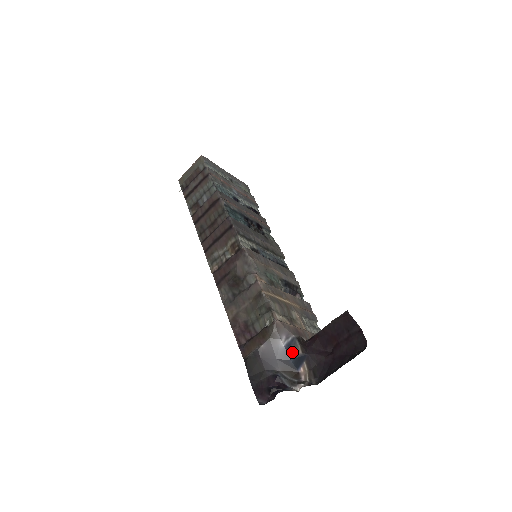
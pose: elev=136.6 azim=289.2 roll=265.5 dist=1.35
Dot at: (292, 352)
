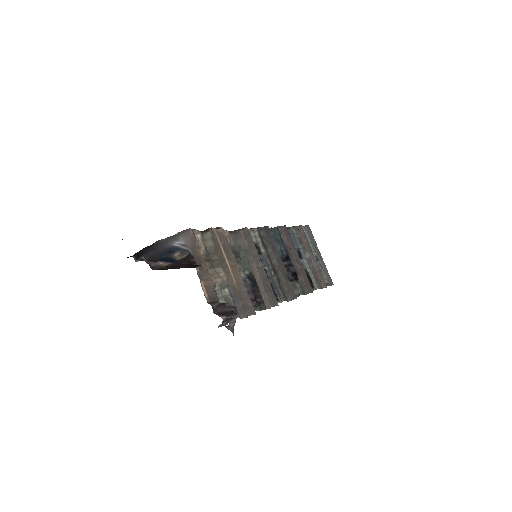
Dot at: (173, 253)
